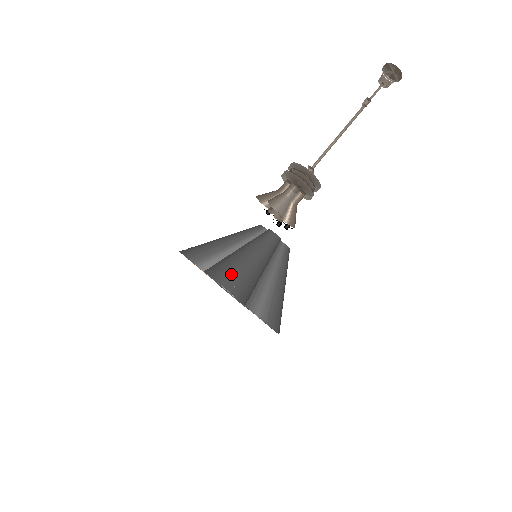
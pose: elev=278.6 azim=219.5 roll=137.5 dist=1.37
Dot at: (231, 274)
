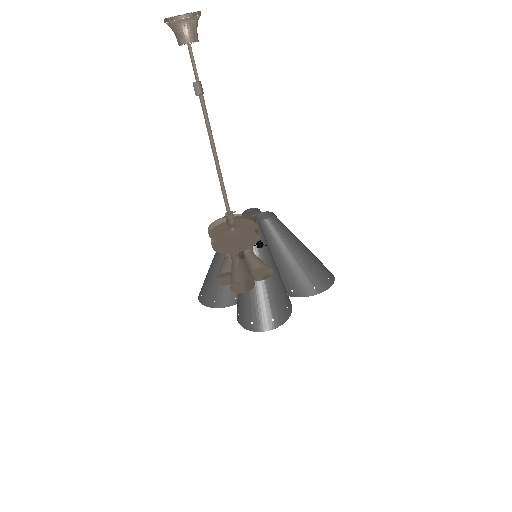
Dot at: (260, 313)
